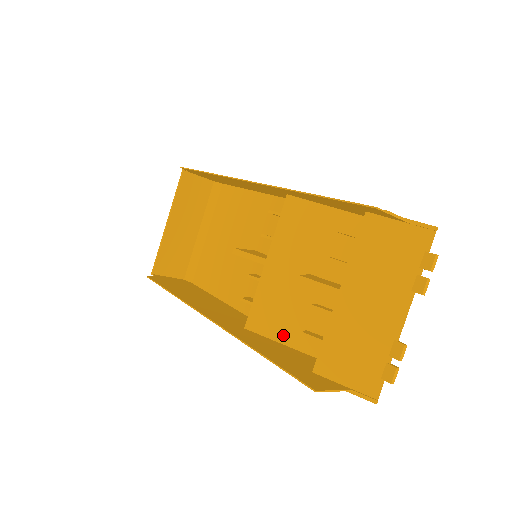
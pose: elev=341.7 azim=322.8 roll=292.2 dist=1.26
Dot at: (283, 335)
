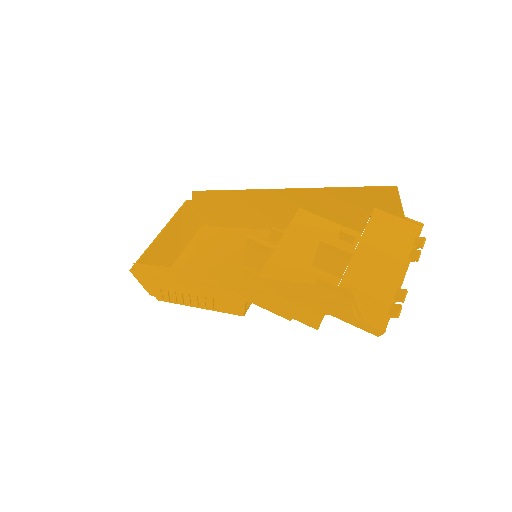
Dot at: occluded
